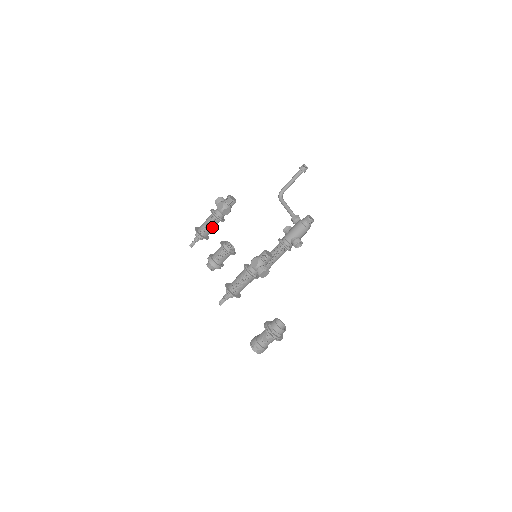
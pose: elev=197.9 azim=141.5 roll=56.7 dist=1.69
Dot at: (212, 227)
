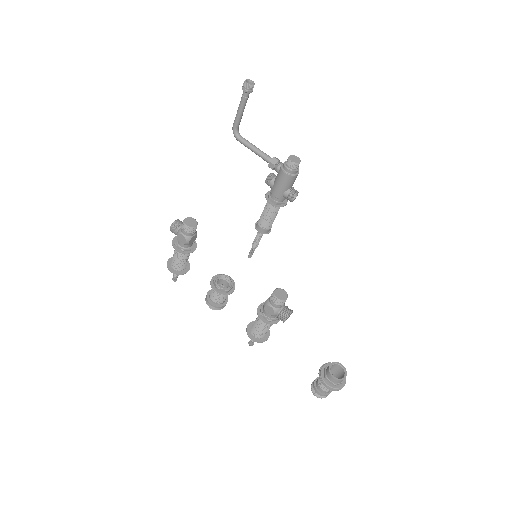
Dot at: (186, 259)
